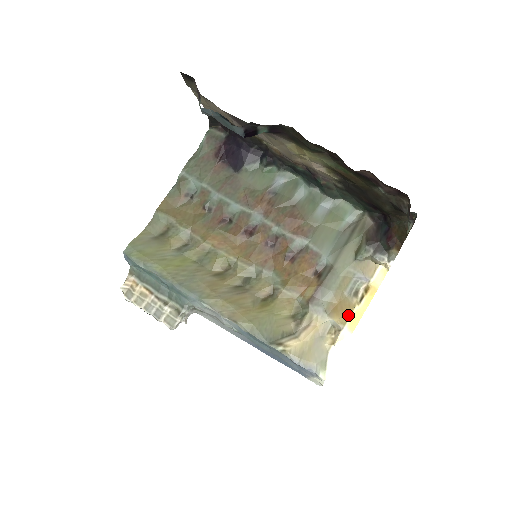
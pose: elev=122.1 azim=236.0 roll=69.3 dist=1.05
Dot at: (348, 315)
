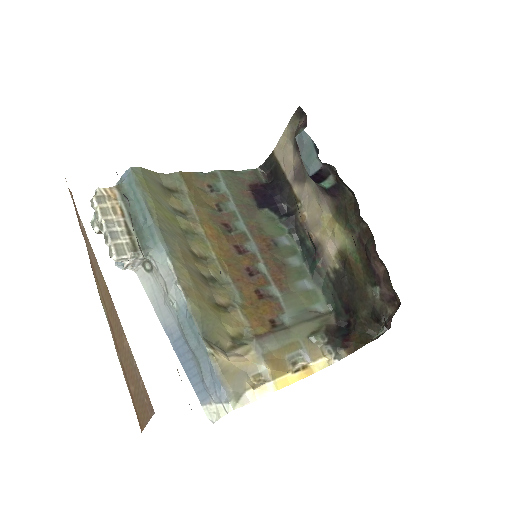
Dot at: (280, 374)
